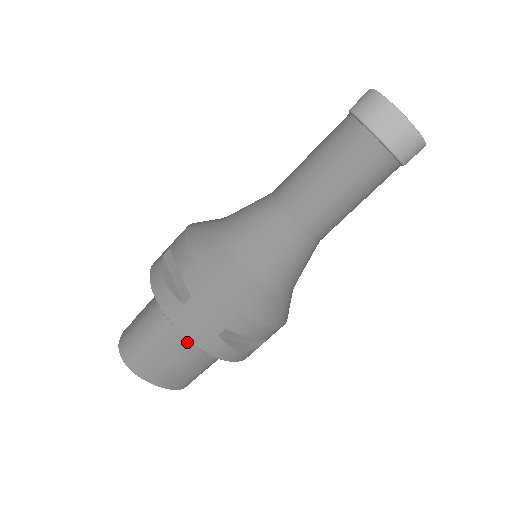
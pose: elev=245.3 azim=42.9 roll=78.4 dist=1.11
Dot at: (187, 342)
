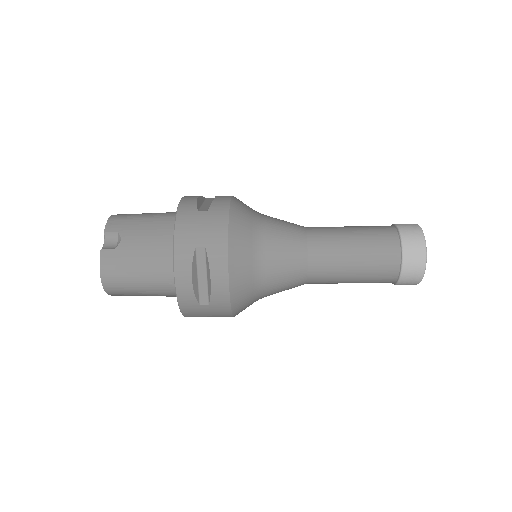
Dot at: (170, 296)
